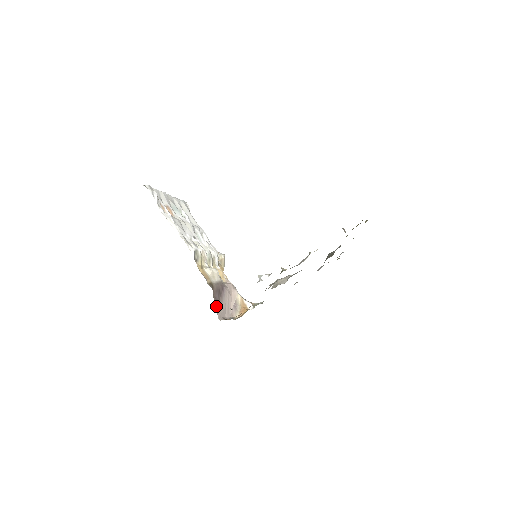
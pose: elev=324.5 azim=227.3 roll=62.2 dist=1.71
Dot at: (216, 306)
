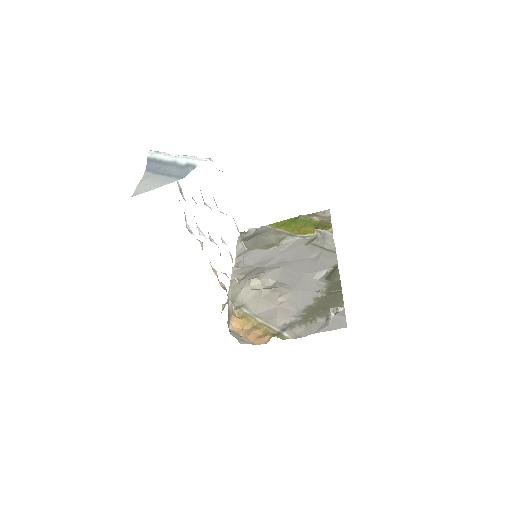
Dot at: occluded
